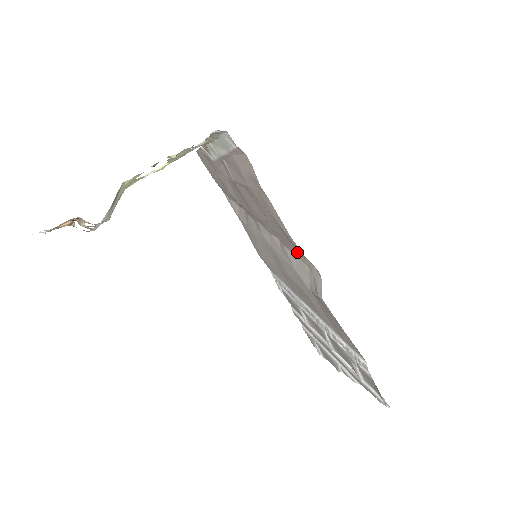
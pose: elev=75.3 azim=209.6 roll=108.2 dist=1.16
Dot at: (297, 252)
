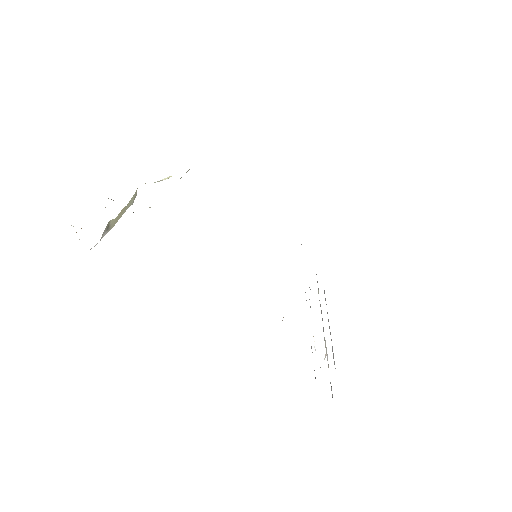
Dot at: occluded
